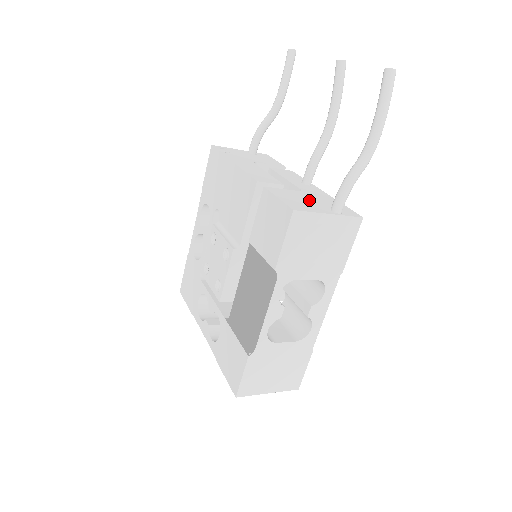
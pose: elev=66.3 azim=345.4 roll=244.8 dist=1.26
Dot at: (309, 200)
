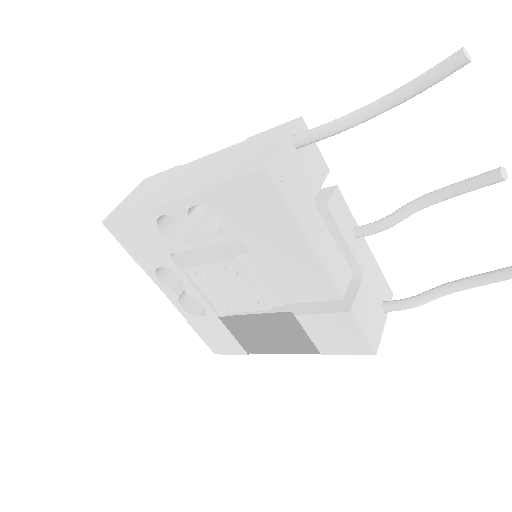
Dot at: (372, 302)
